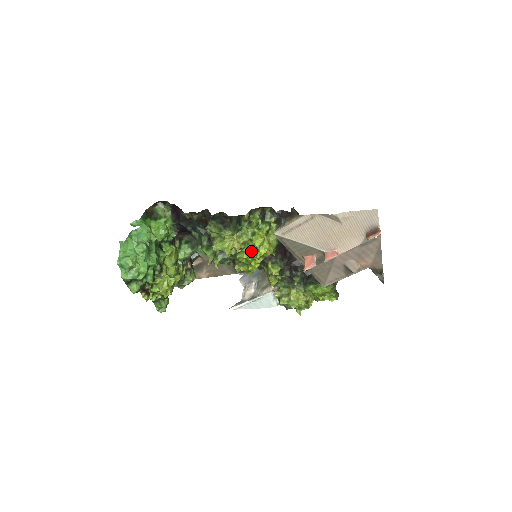
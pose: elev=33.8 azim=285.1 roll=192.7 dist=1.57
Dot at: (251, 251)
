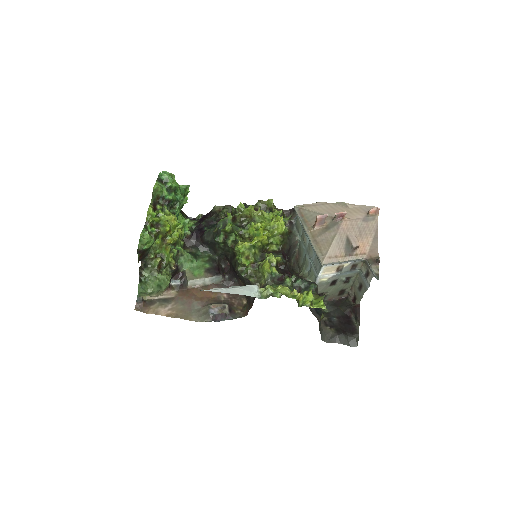
Dot at: (266, 222)
